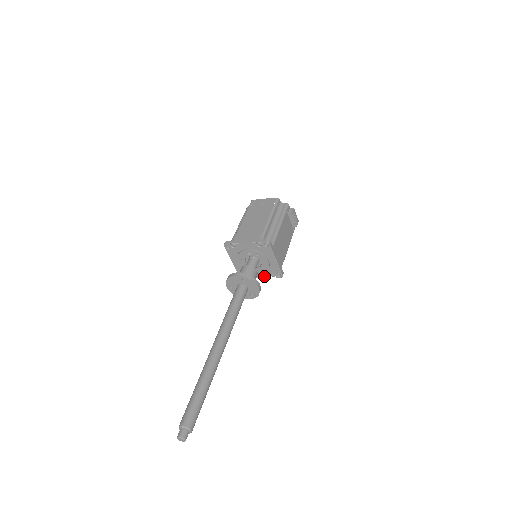
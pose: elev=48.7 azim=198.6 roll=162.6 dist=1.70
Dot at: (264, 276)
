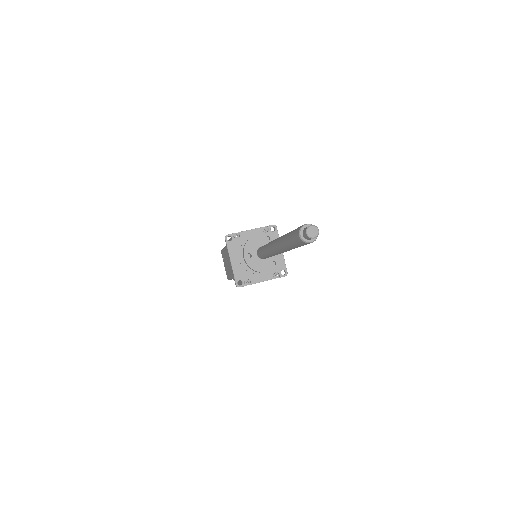
Dot at: (266, 278)
